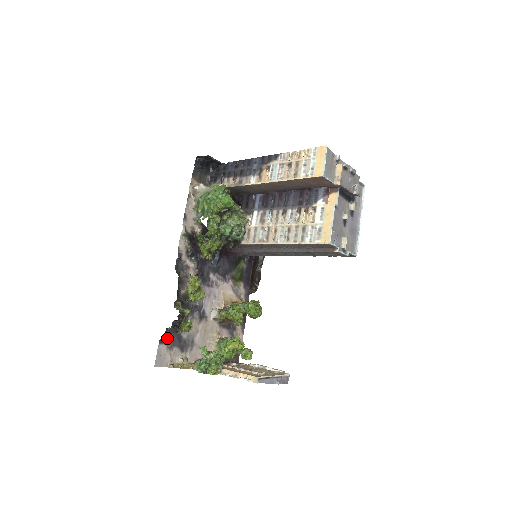
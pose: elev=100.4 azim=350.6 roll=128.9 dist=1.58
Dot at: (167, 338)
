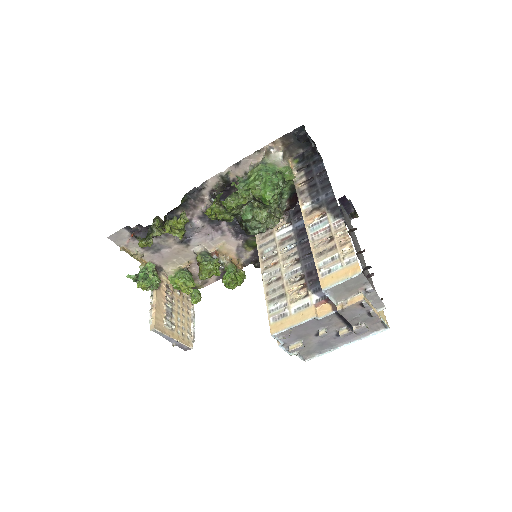
Dot at: (131, 231)
